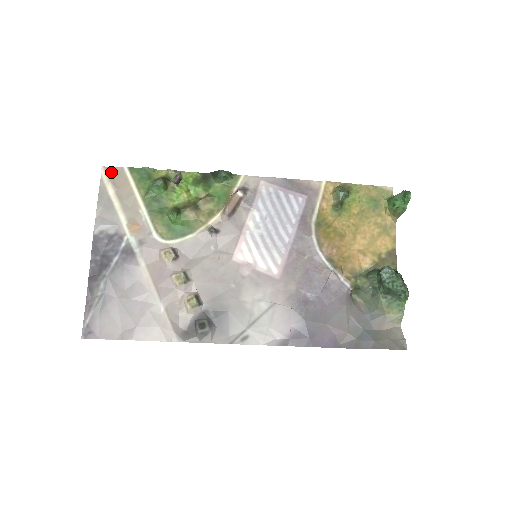
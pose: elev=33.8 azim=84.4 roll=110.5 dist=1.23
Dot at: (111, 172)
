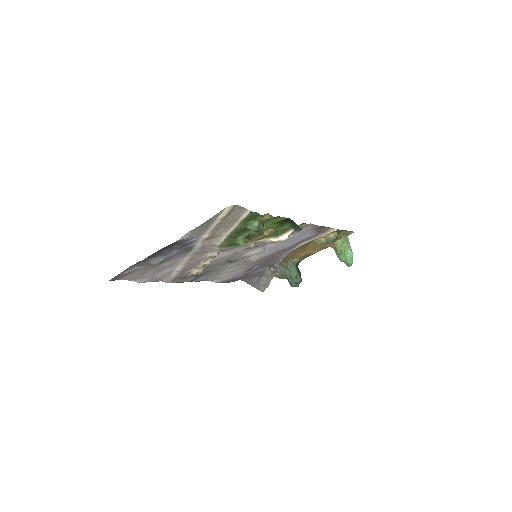
Dot at: (235, 208)
